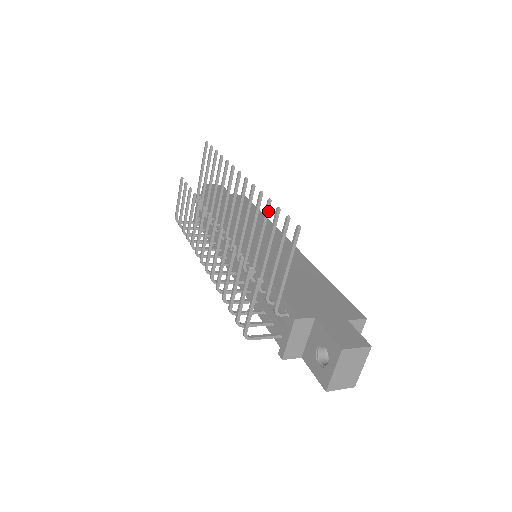
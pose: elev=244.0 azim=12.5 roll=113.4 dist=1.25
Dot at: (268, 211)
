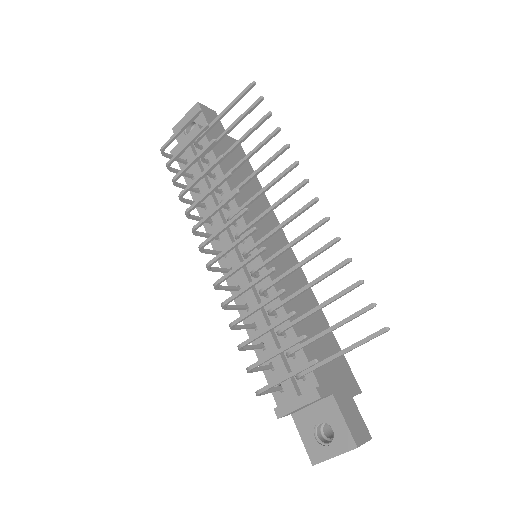
Dot at: (340, 268)
